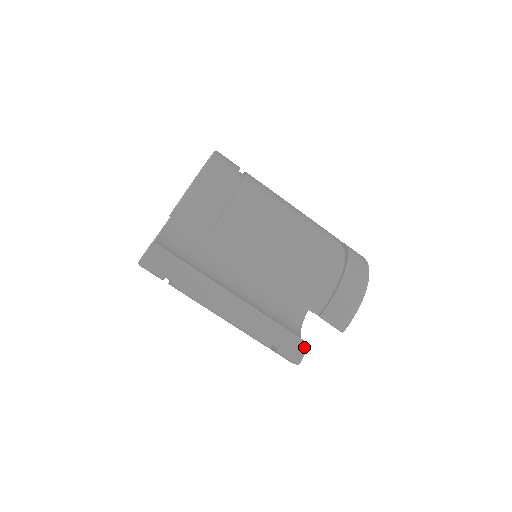
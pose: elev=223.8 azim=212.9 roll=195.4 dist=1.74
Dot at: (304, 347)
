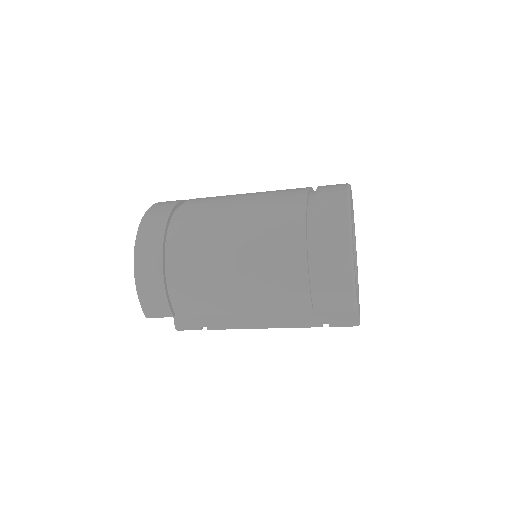
Dot at: occluded
